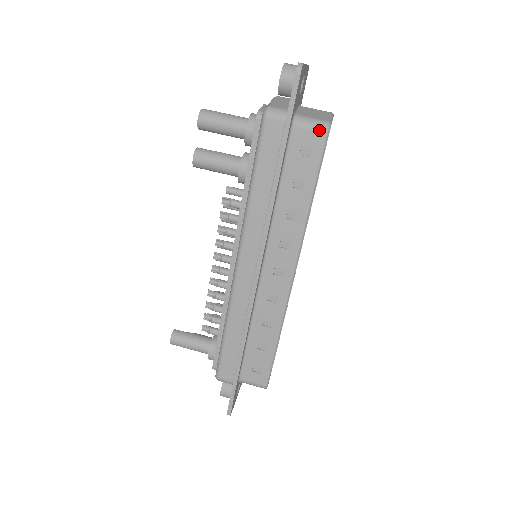
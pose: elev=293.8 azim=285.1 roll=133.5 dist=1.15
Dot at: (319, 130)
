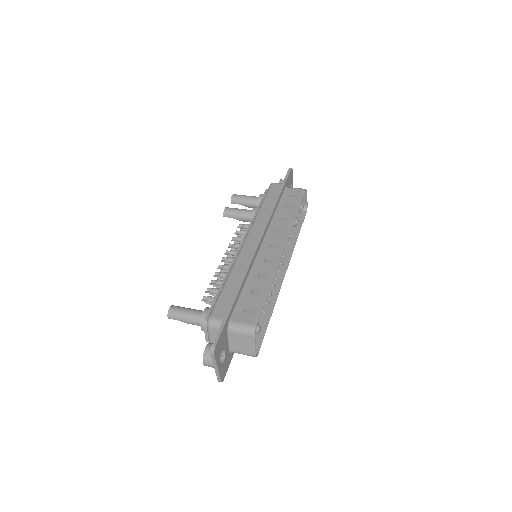
Dot at: (301, 189)
